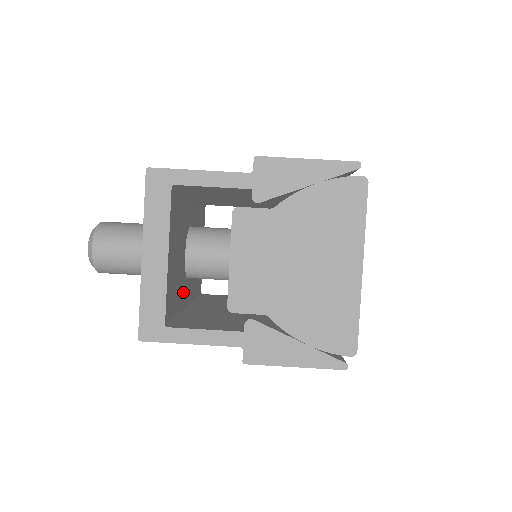
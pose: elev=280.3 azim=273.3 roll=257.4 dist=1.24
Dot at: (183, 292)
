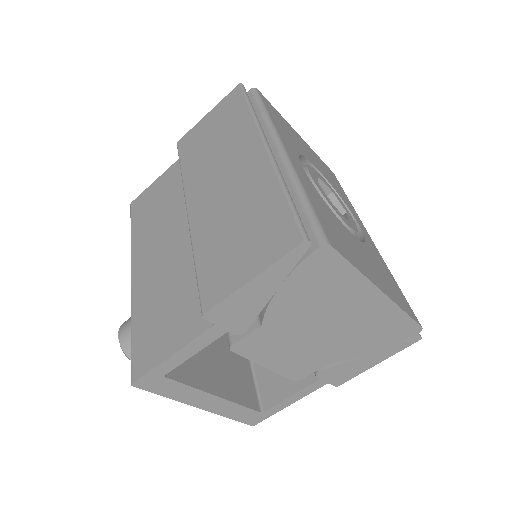
Dot at: occluded
